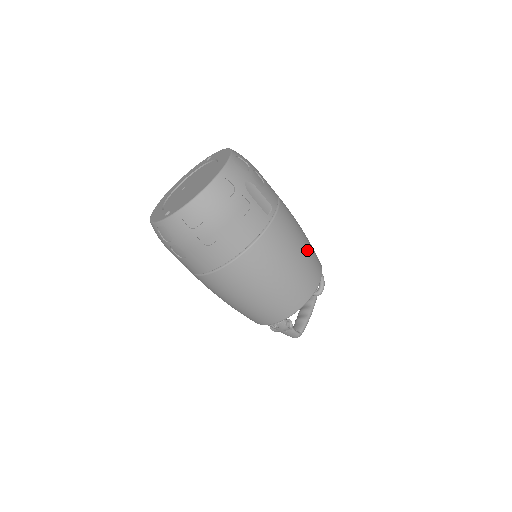
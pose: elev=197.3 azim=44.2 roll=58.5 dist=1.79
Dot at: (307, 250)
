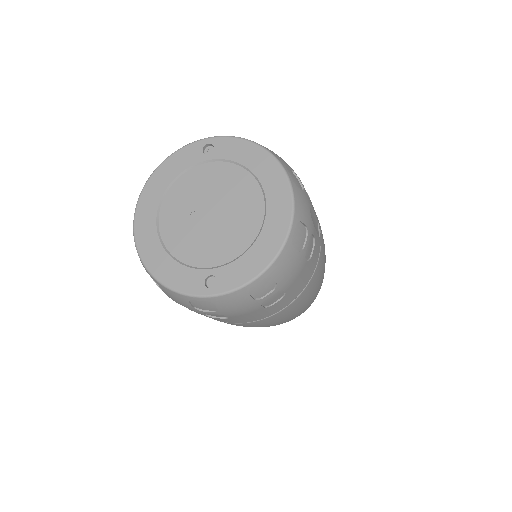
Dot at: occluded
